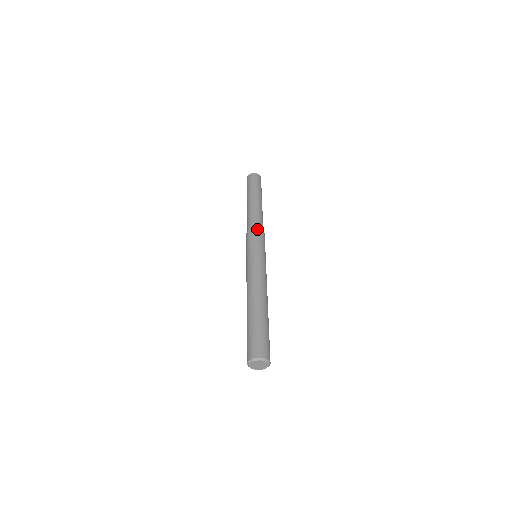
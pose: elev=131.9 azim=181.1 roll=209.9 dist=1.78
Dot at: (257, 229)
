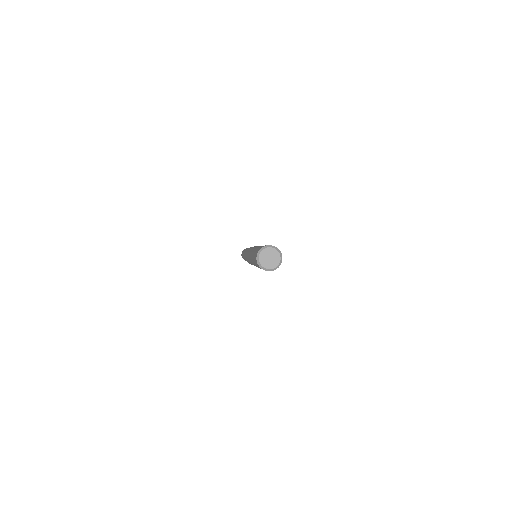
Dot at: occluded
